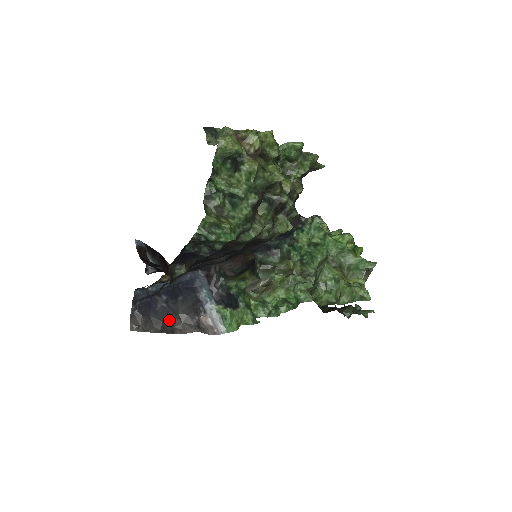
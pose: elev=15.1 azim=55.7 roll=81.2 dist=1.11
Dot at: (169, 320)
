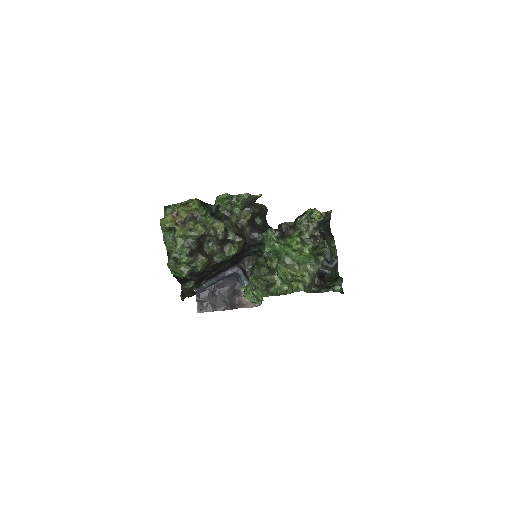
Dot at: (221, 302)
